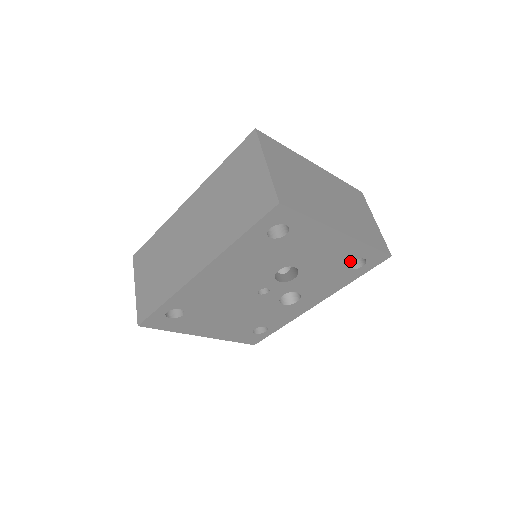
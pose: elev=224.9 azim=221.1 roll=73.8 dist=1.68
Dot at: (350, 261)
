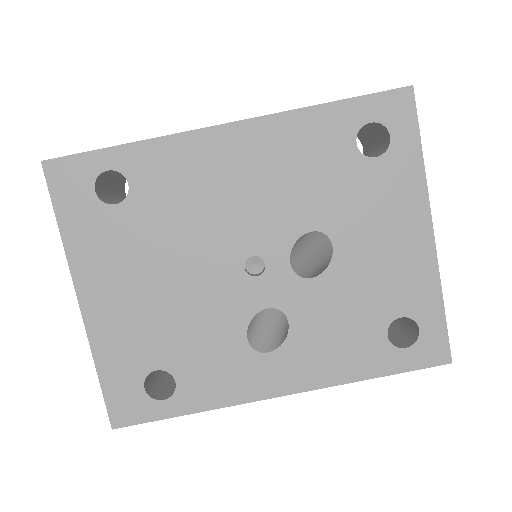
Dot at: (400, 314)
